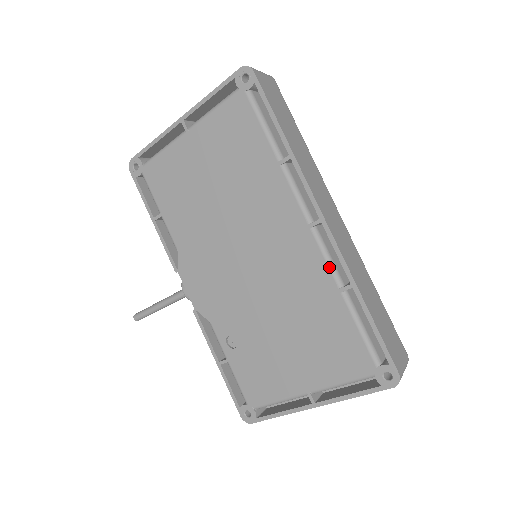
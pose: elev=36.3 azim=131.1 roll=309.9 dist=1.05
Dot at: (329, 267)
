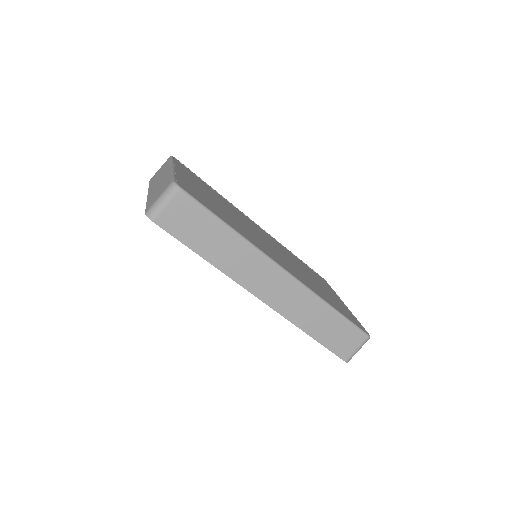
Dot at: occluded
